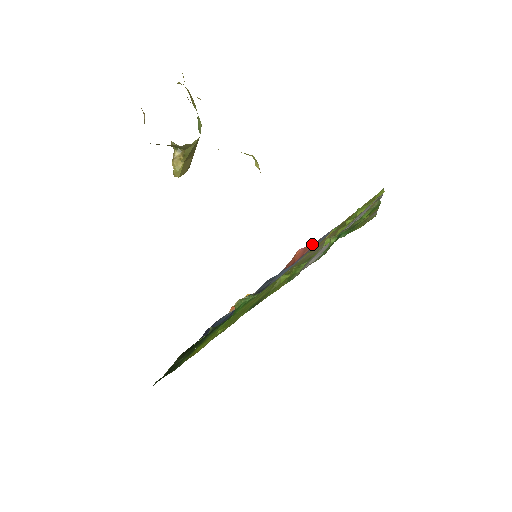
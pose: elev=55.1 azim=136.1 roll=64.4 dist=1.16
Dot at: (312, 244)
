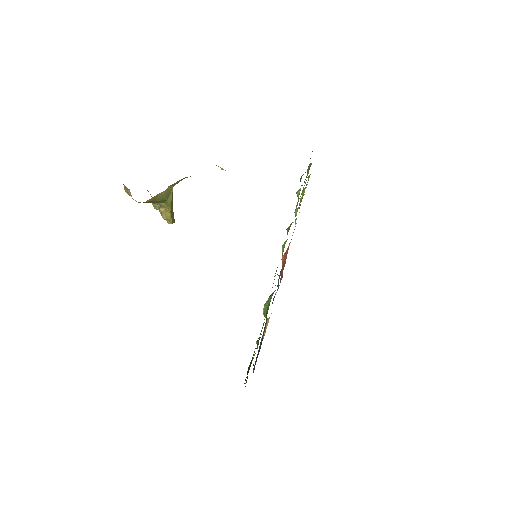
Dot at: (288, 246)
